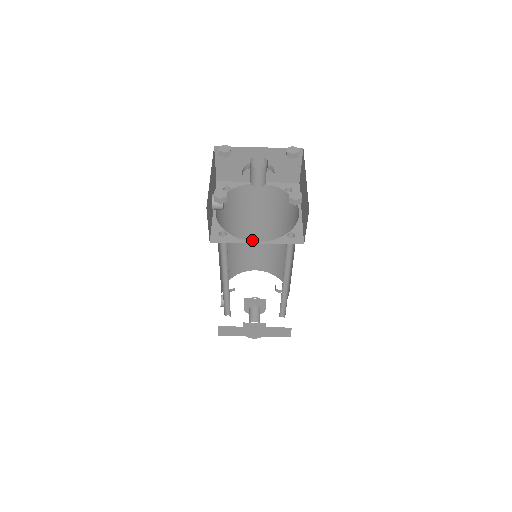
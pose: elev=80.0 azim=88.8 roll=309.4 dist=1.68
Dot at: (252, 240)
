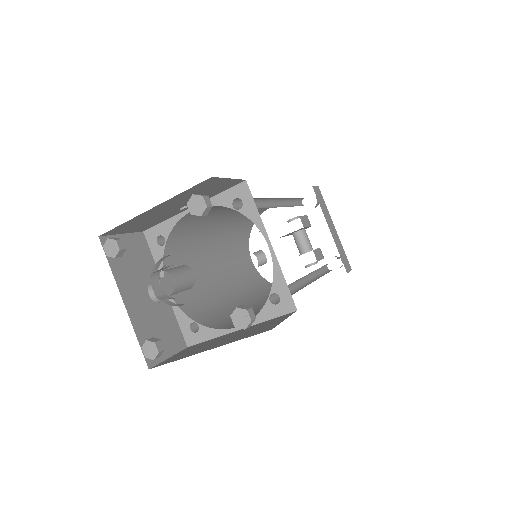
Dot at: occluded
